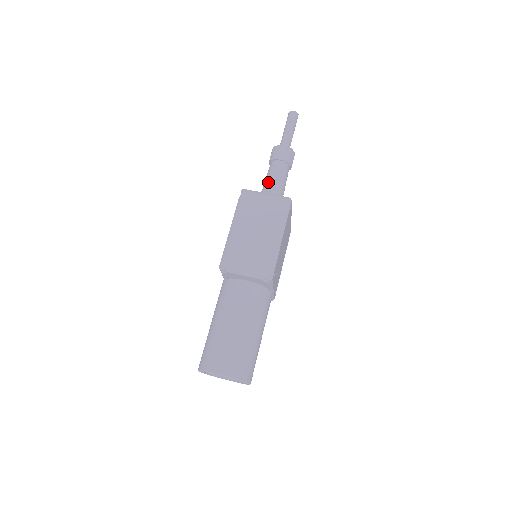
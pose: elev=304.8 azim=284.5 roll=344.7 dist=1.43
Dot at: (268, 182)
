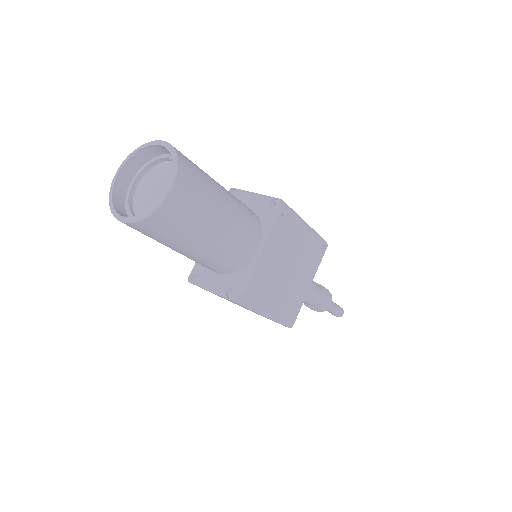
Dot at: occluded
